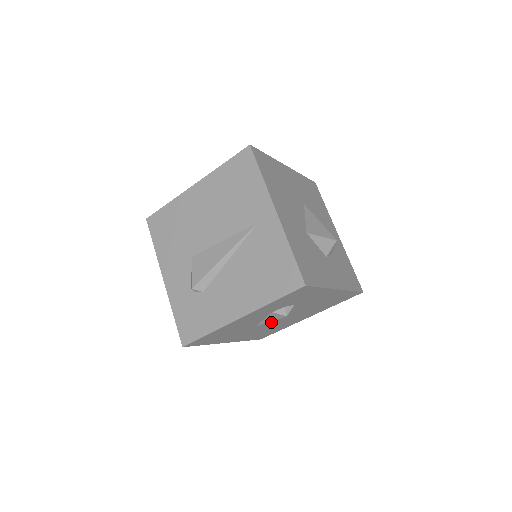
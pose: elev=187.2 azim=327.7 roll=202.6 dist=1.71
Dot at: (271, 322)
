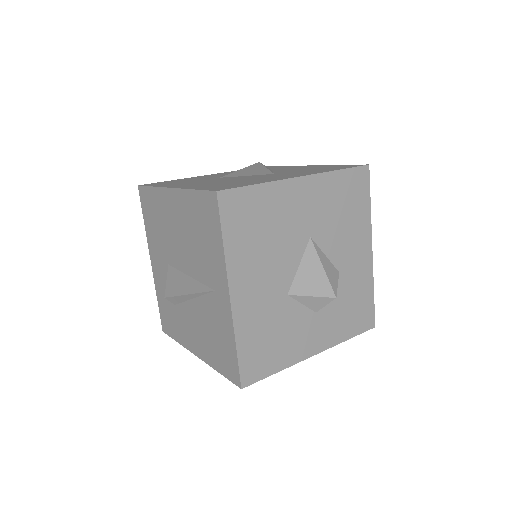
Dot at: occluded
